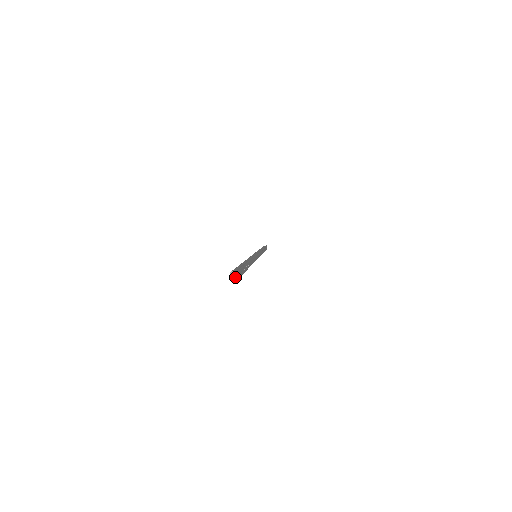
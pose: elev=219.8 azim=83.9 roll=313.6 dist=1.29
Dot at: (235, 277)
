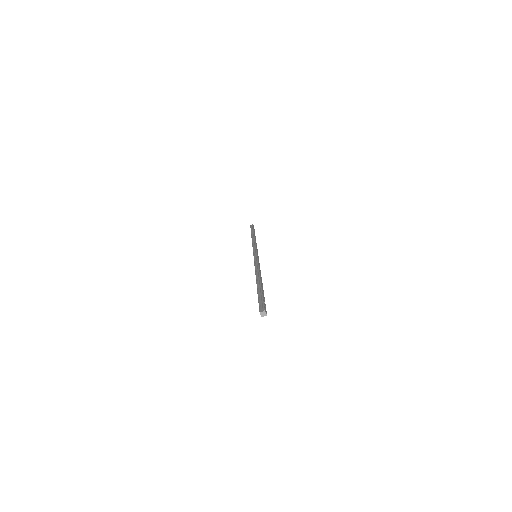
Dot at: (264, 315)
